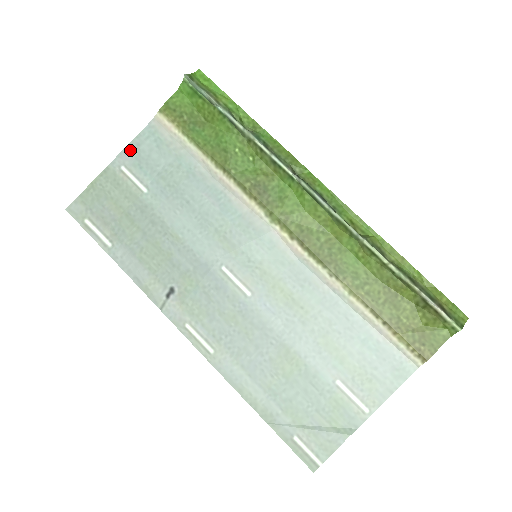
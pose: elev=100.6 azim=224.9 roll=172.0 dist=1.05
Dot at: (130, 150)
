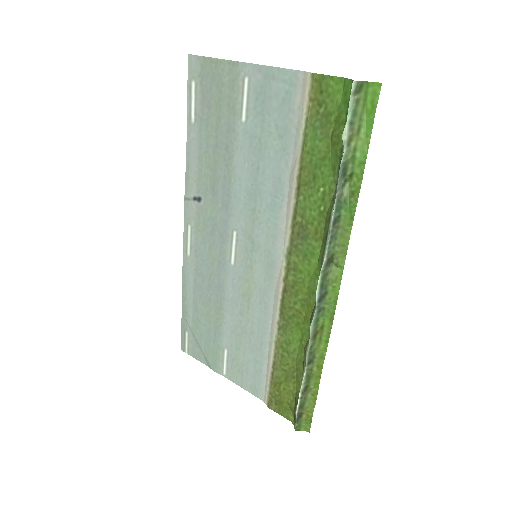
Dot at: (264, 72)
